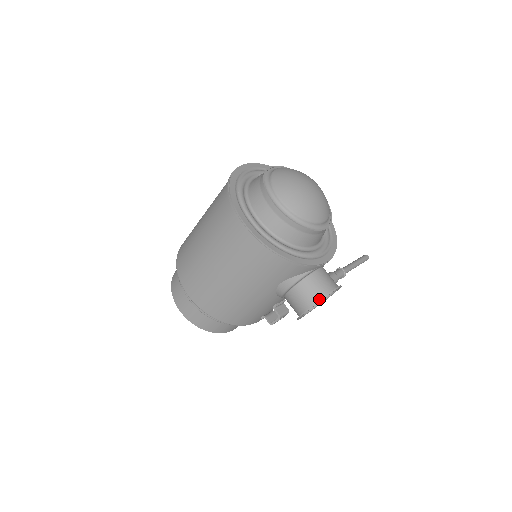
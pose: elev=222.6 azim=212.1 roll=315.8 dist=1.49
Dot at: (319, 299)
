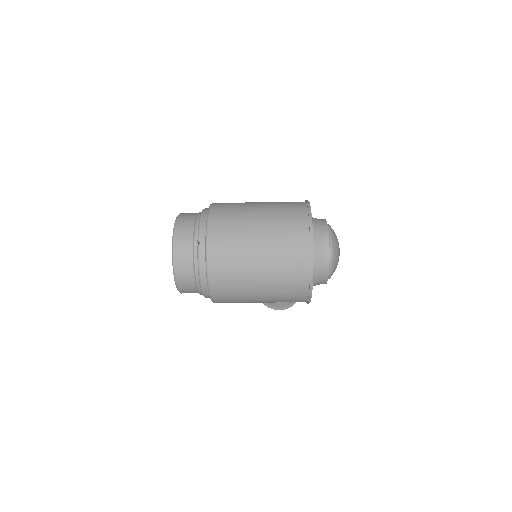
Dot at: (291, 304)
